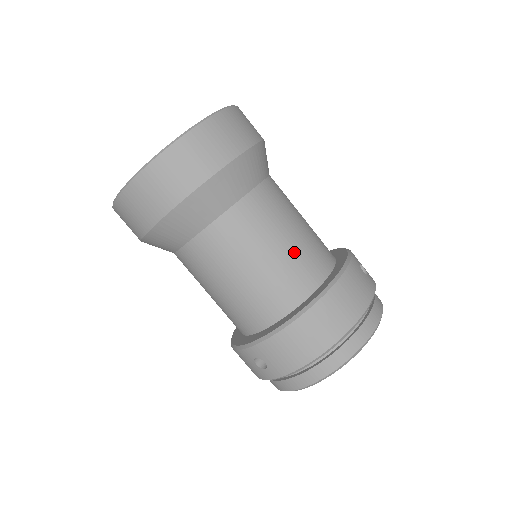
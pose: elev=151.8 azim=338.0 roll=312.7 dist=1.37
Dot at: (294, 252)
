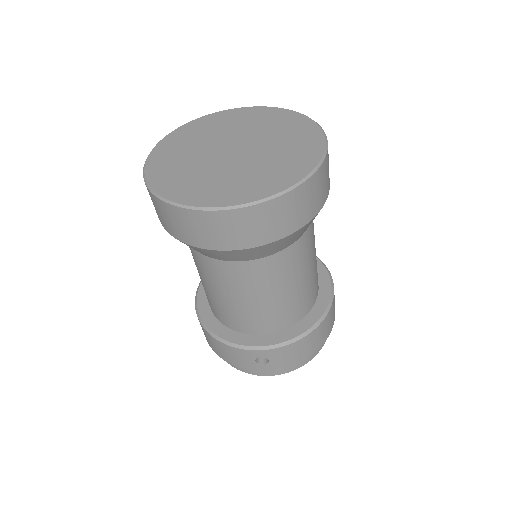
Dot at: occluded
